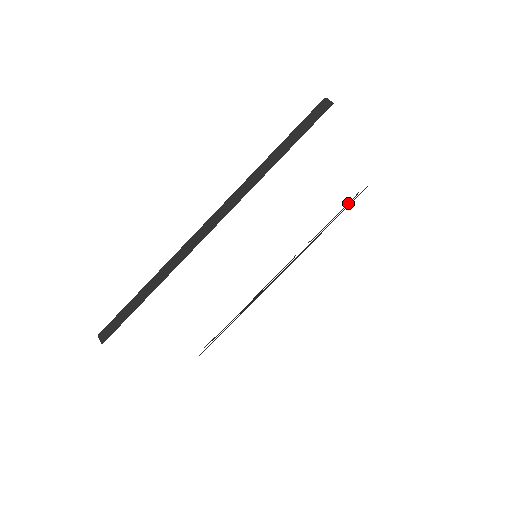
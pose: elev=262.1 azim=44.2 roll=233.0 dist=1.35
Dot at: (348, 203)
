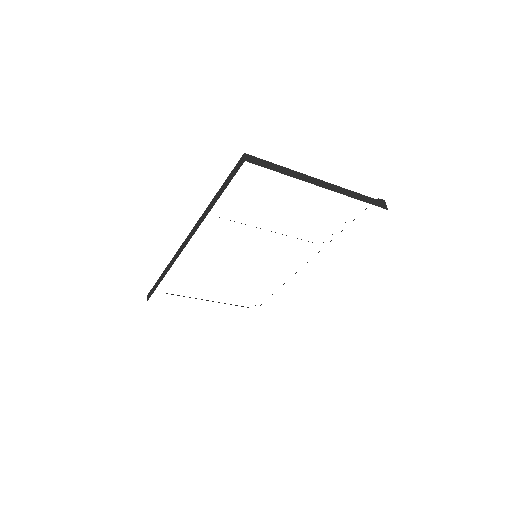
Dot at: occluded
